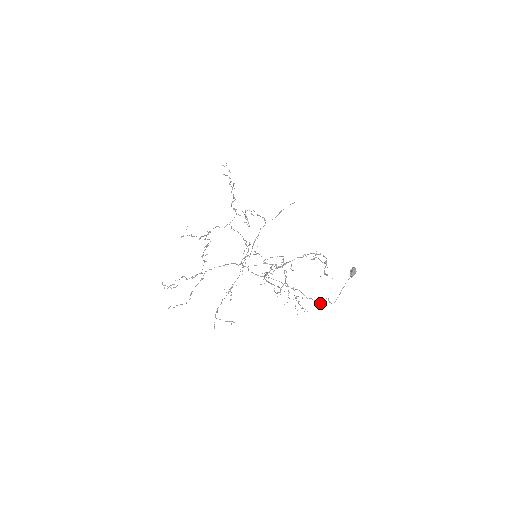
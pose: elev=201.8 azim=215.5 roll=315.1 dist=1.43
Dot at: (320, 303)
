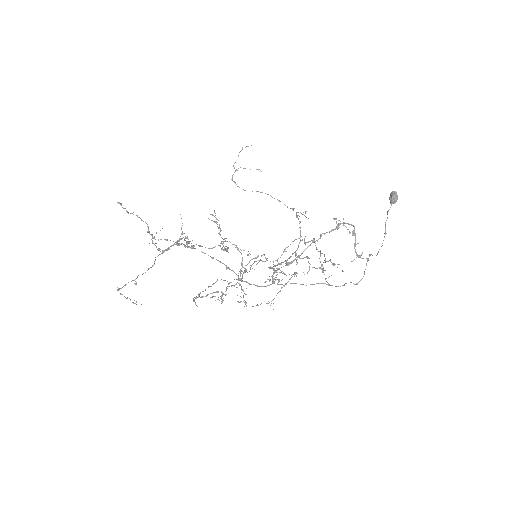
Dot at: (360, 280)
